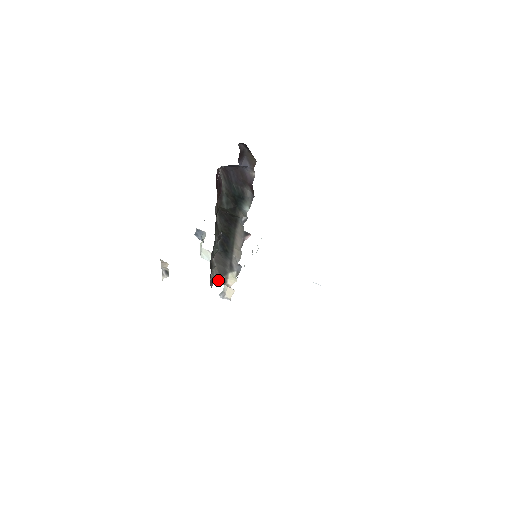
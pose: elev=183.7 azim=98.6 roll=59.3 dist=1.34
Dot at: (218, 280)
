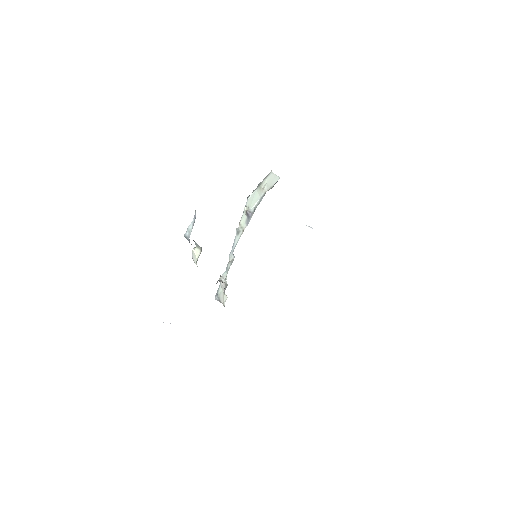
Dot at: occluded
